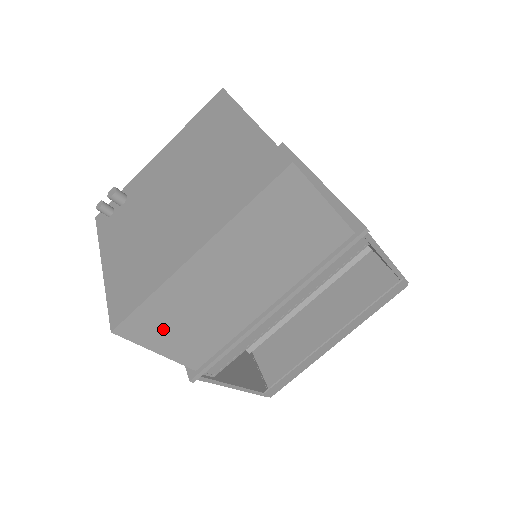
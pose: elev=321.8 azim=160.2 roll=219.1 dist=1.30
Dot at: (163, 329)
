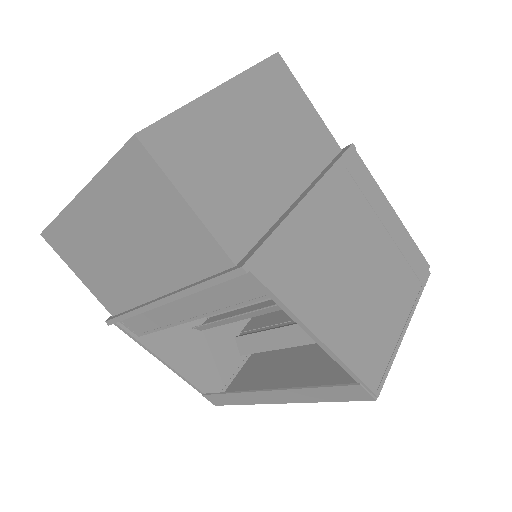
Dot at: (75, 257)
